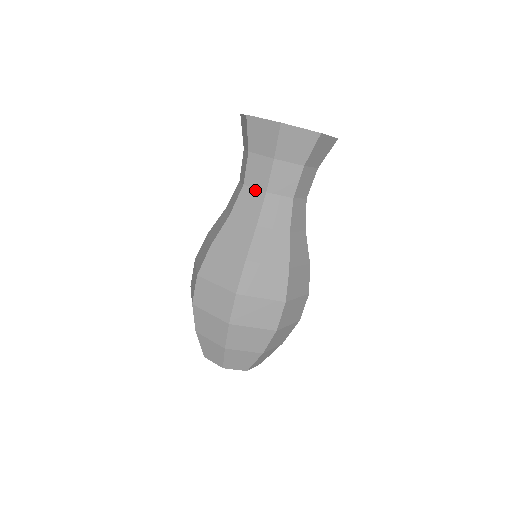
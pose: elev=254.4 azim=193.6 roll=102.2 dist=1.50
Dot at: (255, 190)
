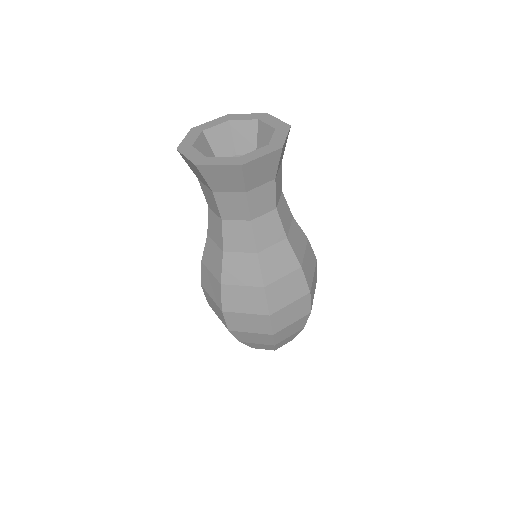
Dot at: (215, 215)
